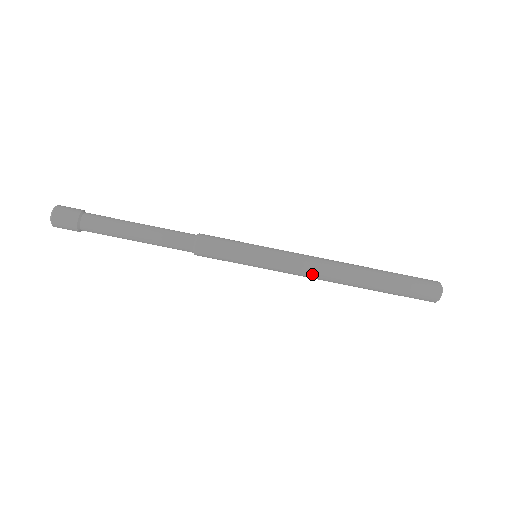
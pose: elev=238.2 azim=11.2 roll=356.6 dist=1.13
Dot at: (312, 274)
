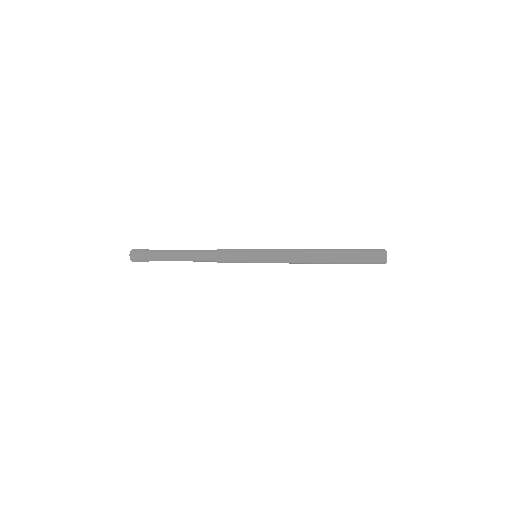
Dot at: (293, 256)
